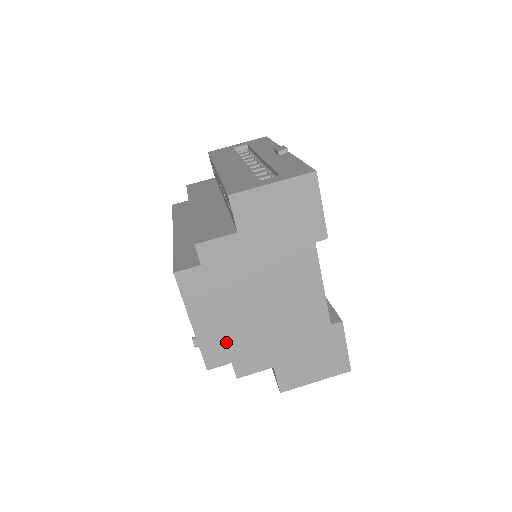
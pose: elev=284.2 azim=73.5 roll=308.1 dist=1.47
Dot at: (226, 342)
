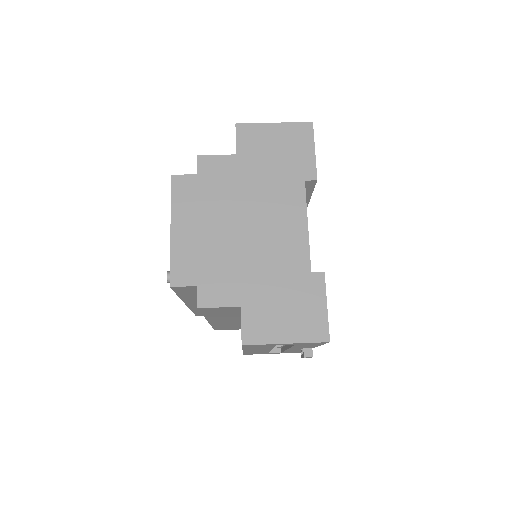
Dot at: (198, 259)
